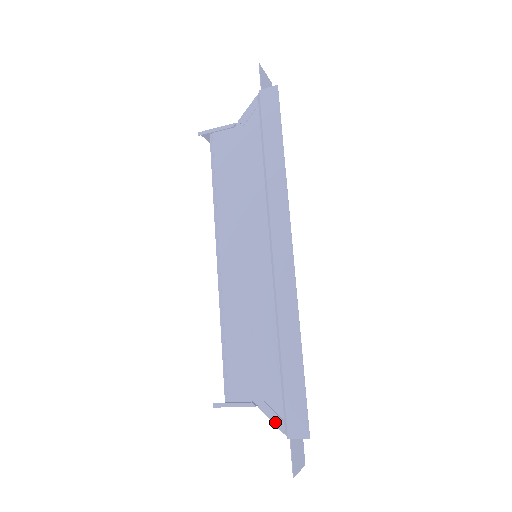
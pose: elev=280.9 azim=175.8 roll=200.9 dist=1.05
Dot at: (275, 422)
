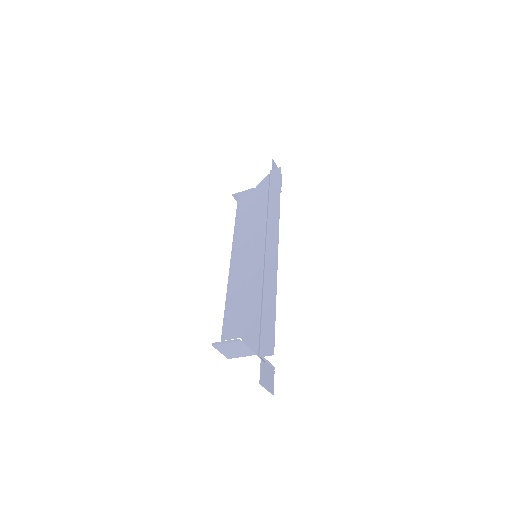
Dot at: (252, 348)
